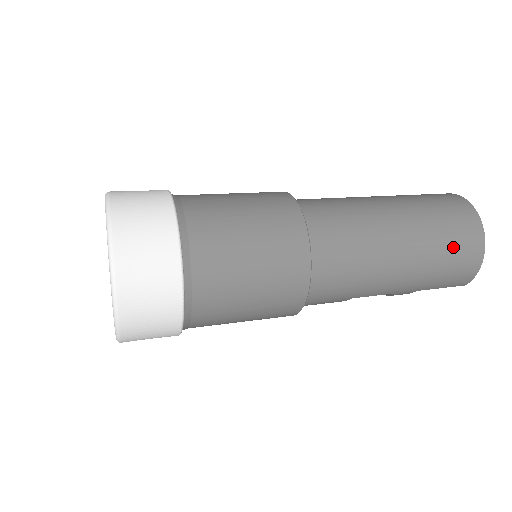
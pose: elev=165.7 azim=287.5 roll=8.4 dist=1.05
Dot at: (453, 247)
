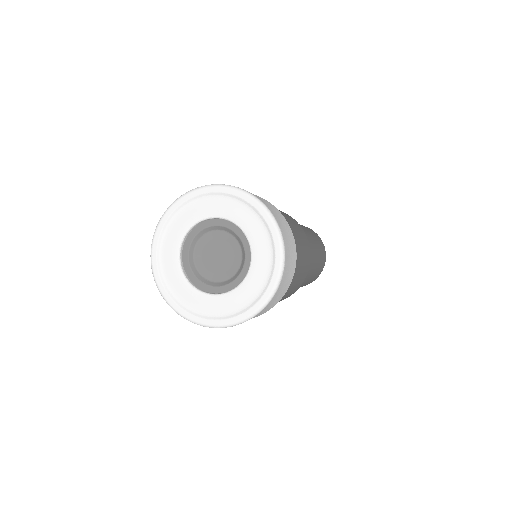
Dot at: occluded
